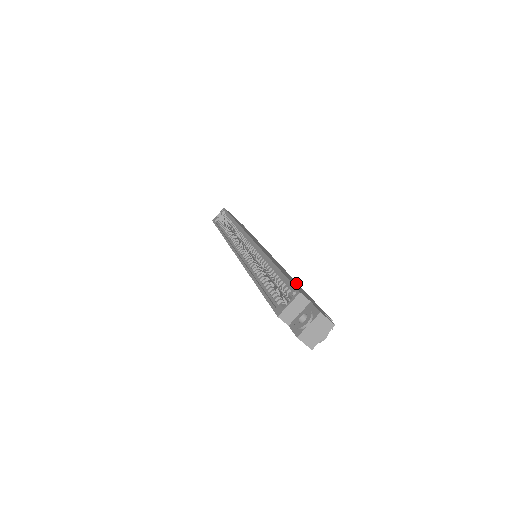
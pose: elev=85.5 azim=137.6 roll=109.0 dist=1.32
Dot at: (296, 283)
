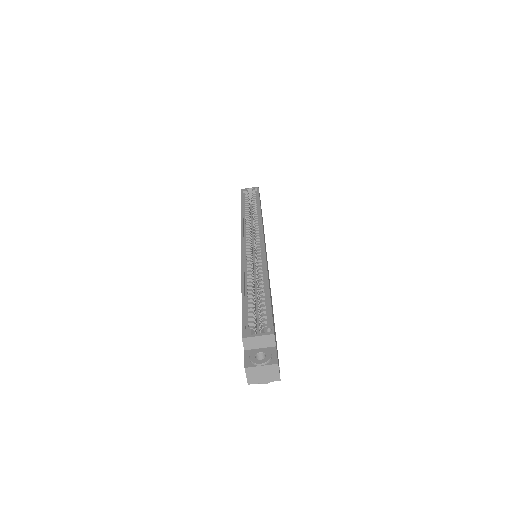
Dot at: occluded
